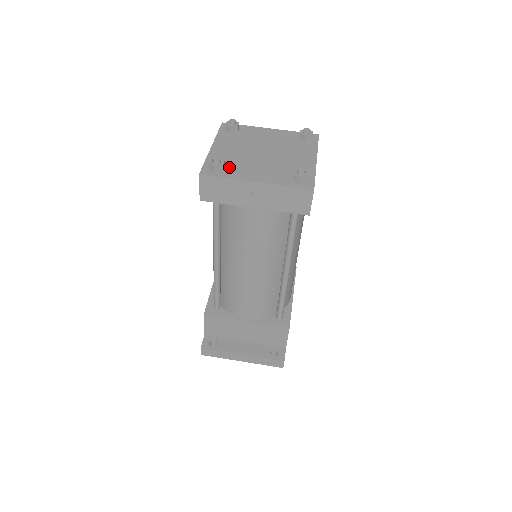
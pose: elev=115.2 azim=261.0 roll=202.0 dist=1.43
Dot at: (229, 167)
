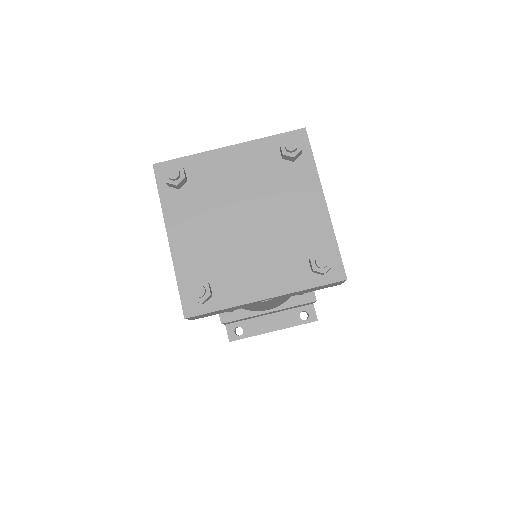
Dot at: (216, 281)
